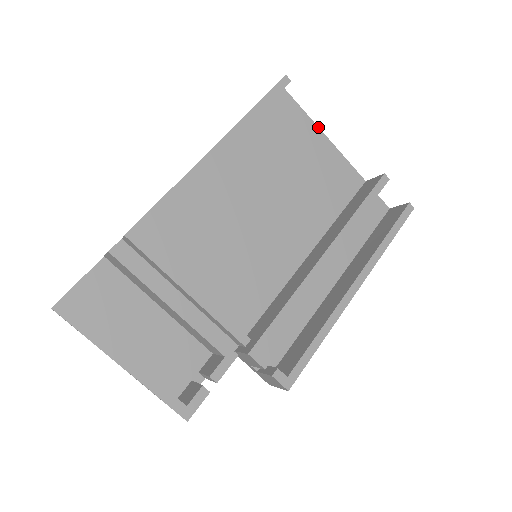
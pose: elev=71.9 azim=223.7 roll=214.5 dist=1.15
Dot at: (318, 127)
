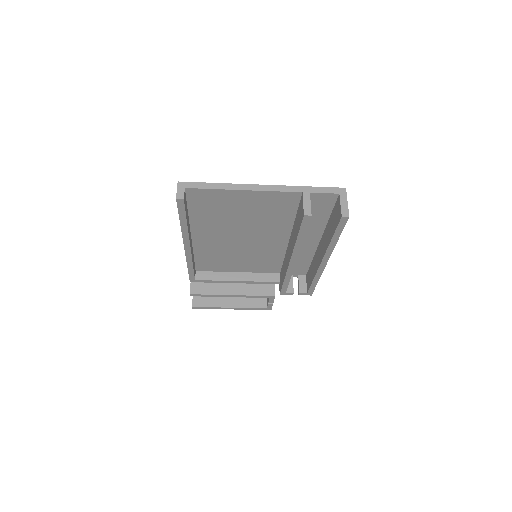
Dot at: (232, 190)
